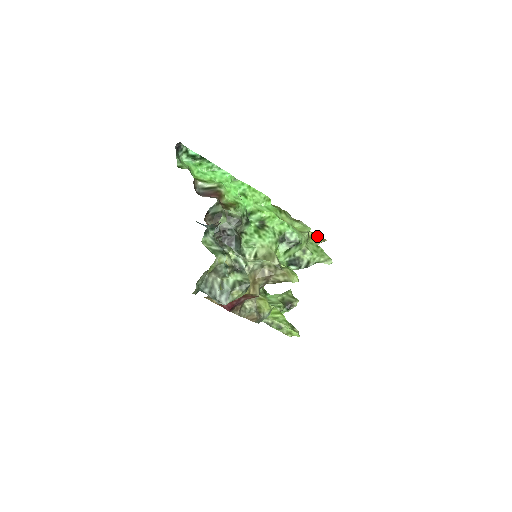
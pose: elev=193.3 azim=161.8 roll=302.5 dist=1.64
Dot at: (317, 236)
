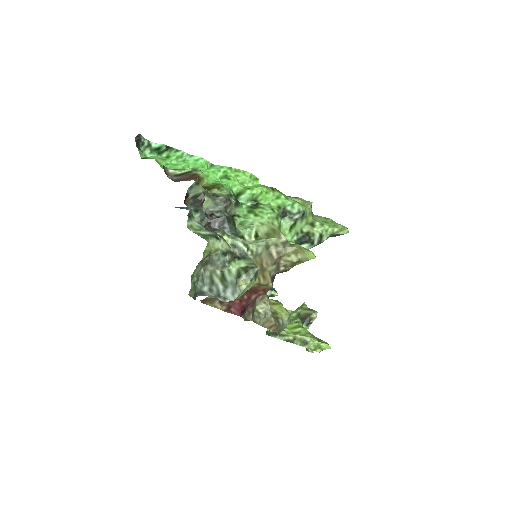
Dot at: occluded
